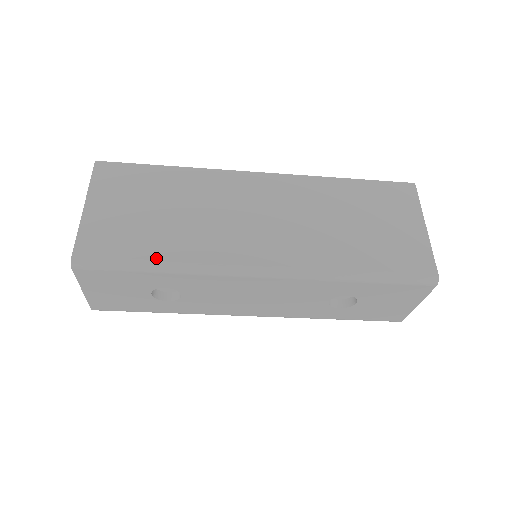
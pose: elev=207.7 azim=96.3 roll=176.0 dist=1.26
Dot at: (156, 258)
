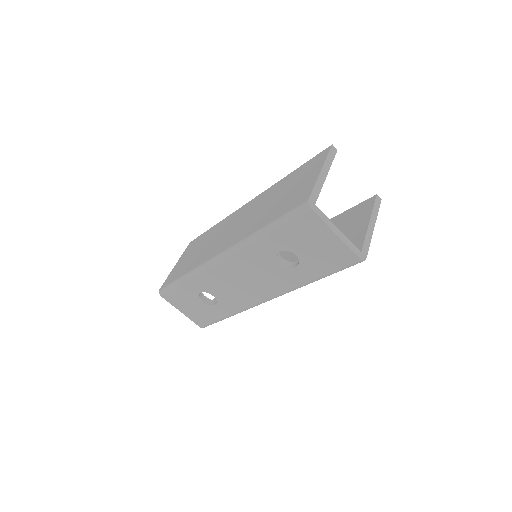
Dot at: (183, 274)
